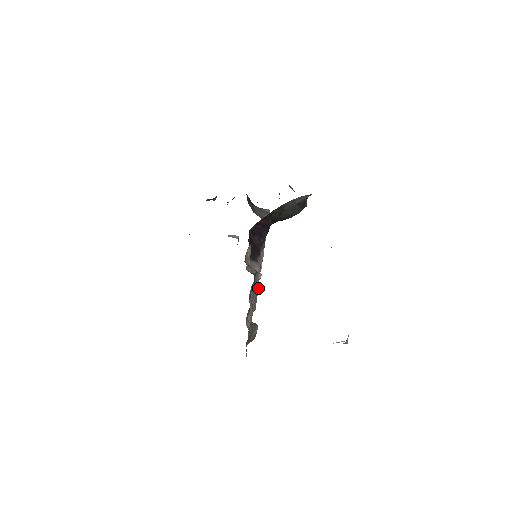
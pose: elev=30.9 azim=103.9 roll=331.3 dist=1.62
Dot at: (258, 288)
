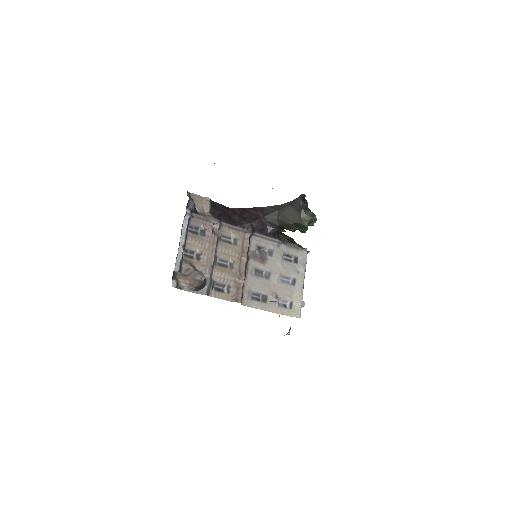
Dot at: (244, 278)
